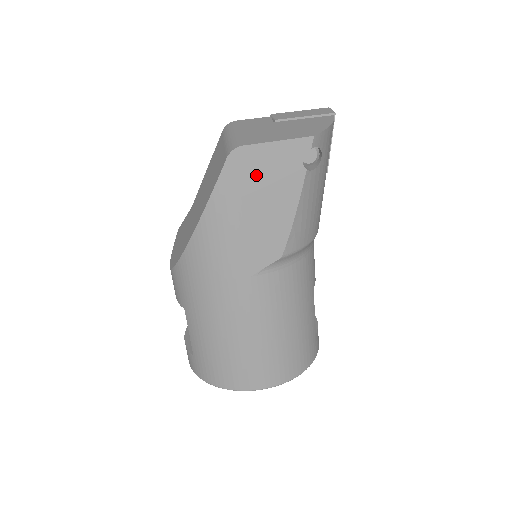
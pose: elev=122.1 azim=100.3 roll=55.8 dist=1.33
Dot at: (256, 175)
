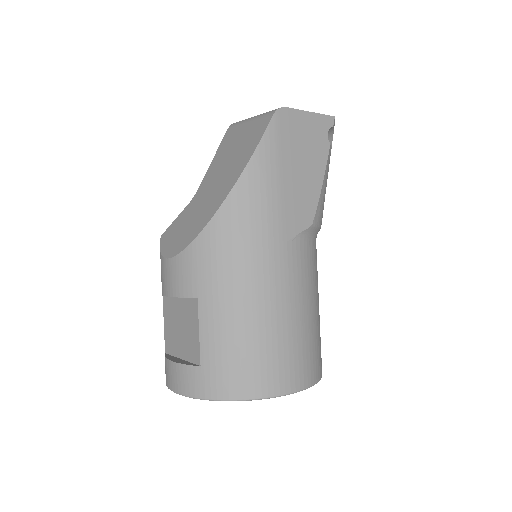
Dot at: (295, 137)
